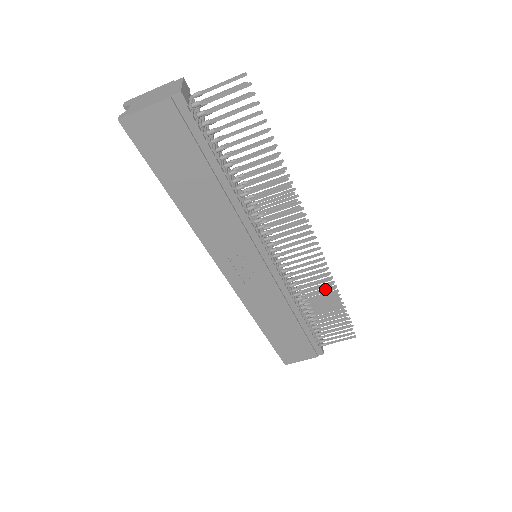
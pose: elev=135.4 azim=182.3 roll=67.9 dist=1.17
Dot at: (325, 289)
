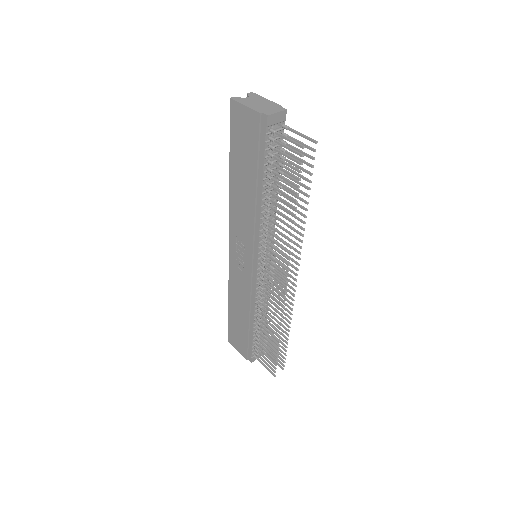
Dot at: (282, 325)
